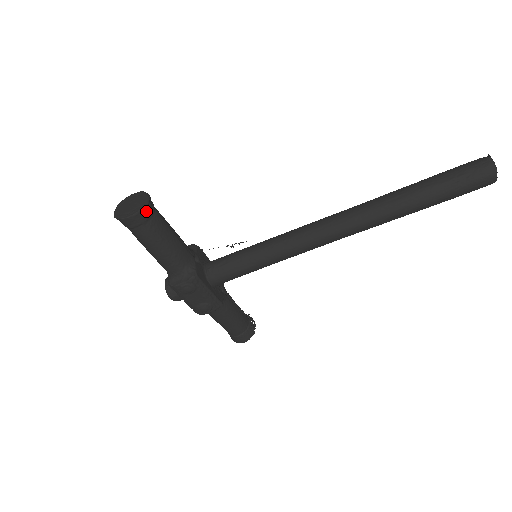
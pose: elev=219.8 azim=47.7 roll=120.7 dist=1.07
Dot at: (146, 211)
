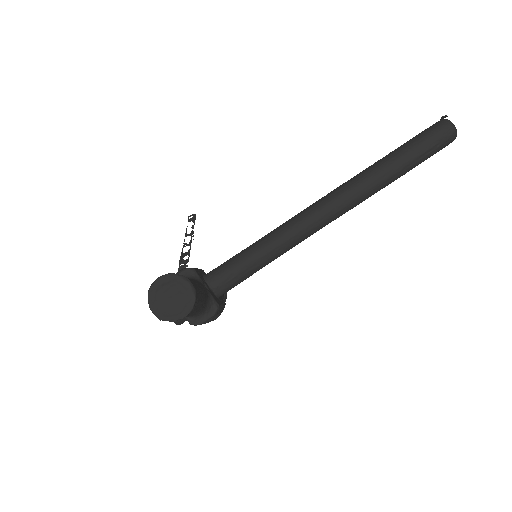
Dot at: (195, 299)
